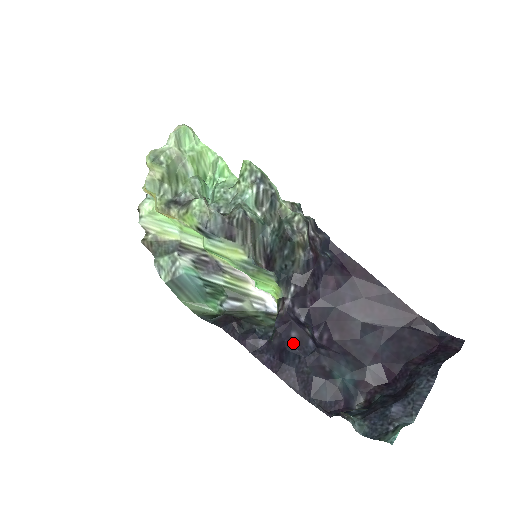
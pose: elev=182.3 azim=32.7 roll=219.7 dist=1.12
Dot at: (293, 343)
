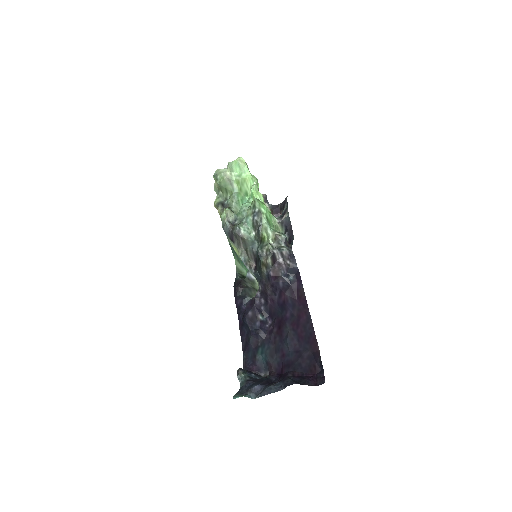
Dot at: (247, 318)
